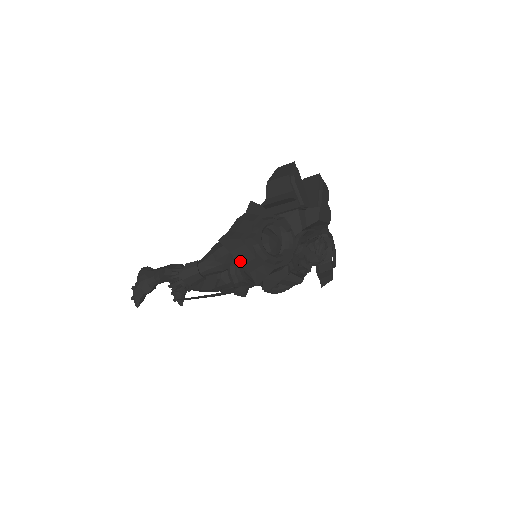
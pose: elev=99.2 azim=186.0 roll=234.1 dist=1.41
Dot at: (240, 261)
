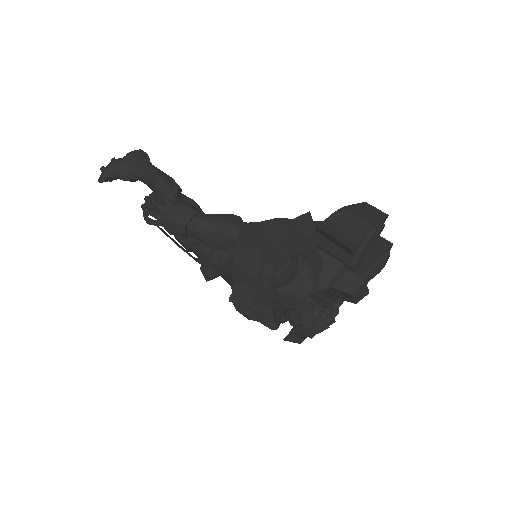
Dot at: (238, 264)
